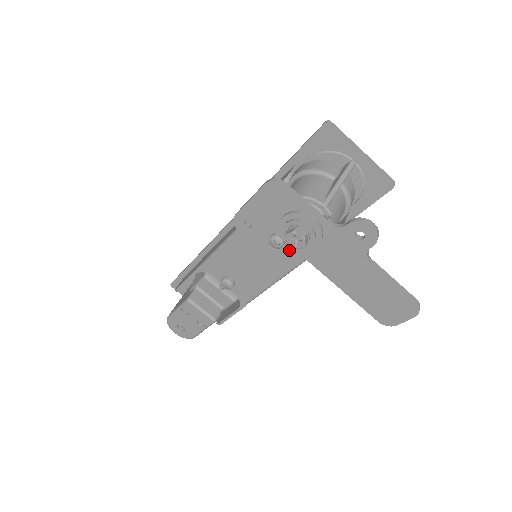
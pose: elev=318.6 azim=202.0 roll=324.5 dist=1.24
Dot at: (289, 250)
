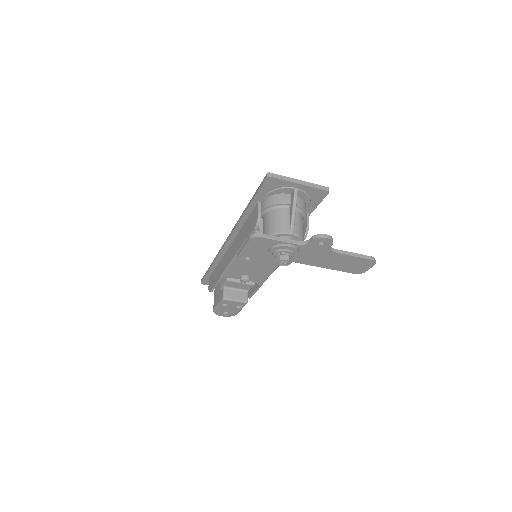
Dot at: occluded
